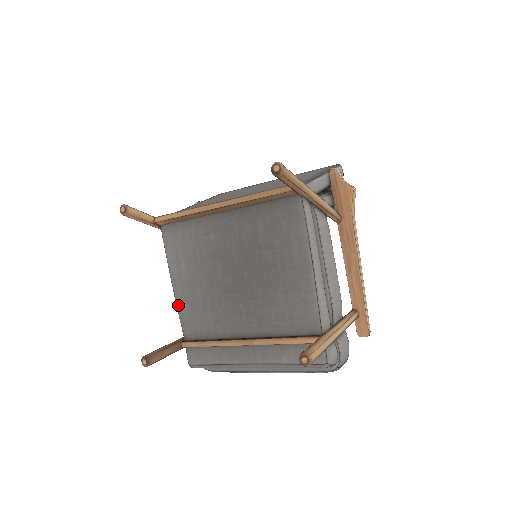
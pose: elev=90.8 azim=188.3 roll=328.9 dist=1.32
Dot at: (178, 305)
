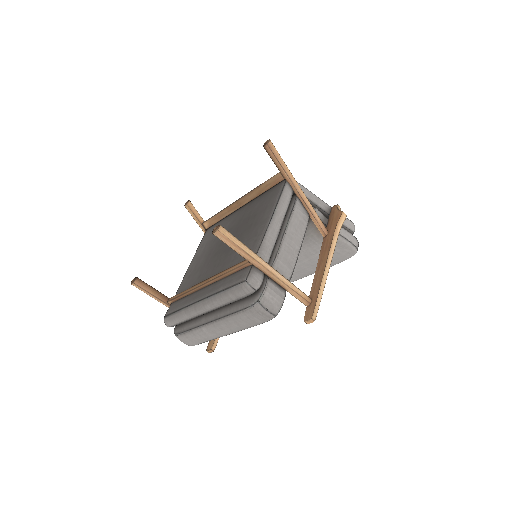
Dot at: (185, 276)
